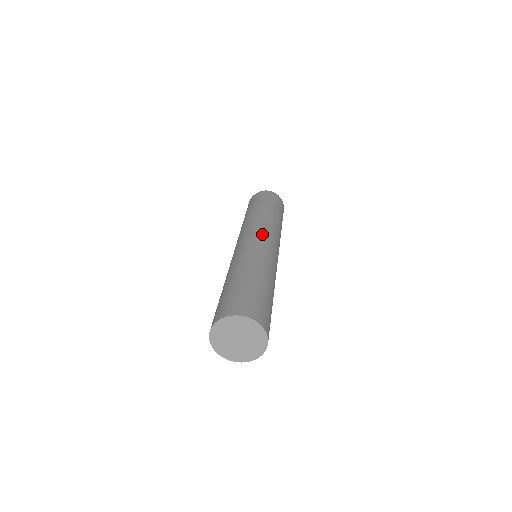
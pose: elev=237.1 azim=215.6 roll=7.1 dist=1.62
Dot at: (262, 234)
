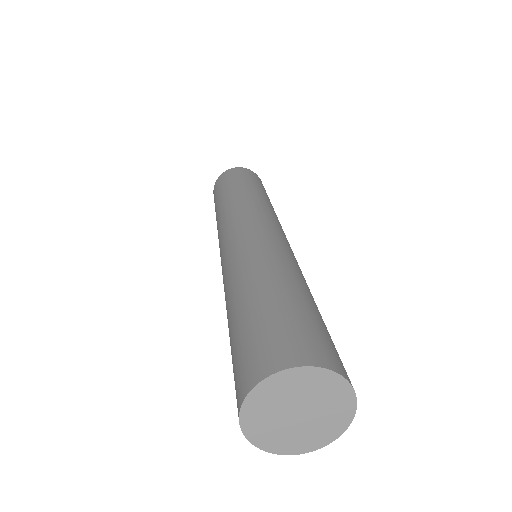
Dot at: (278, 227)
